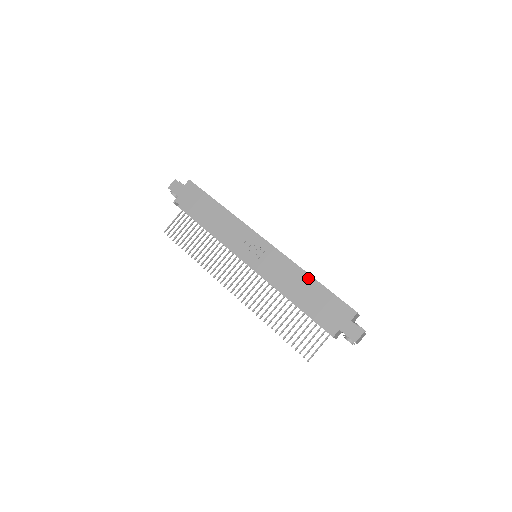
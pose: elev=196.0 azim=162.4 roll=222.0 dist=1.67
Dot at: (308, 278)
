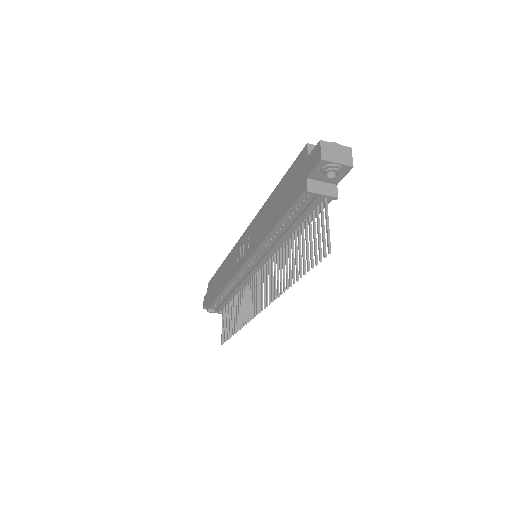
Dot at: (271, 198)
